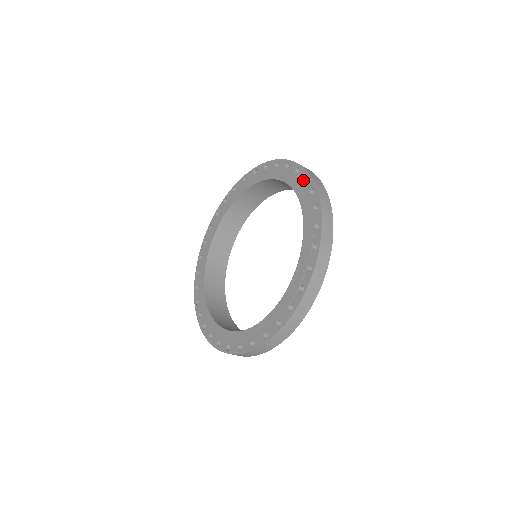
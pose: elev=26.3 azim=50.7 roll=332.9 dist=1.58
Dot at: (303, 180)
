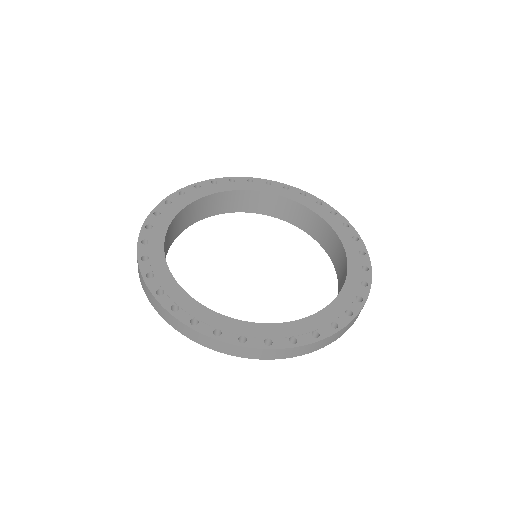
Dot at: (330, 213)
